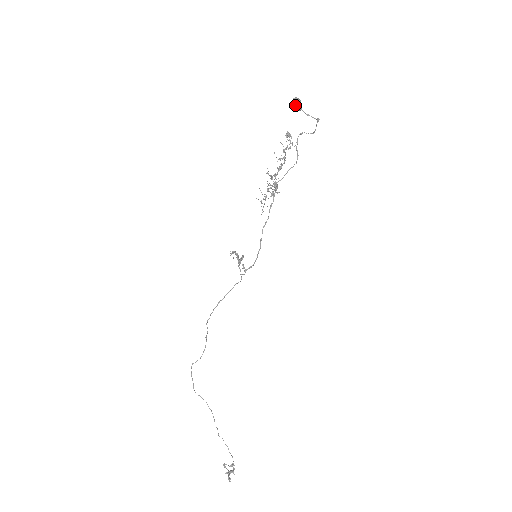
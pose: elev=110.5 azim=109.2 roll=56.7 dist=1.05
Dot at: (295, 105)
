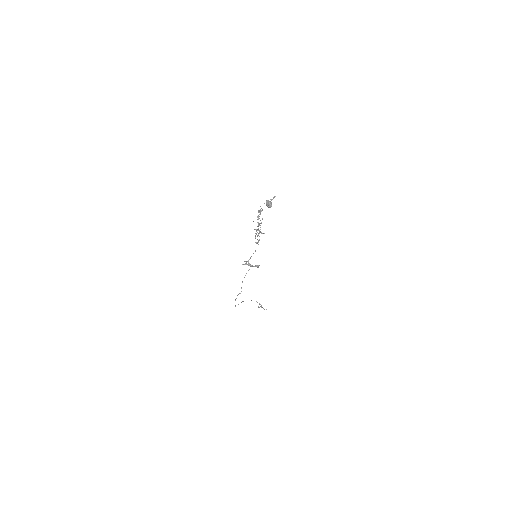
Dot at: occluded
